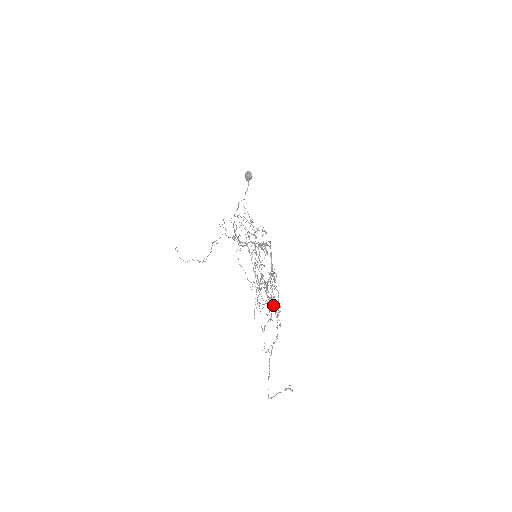
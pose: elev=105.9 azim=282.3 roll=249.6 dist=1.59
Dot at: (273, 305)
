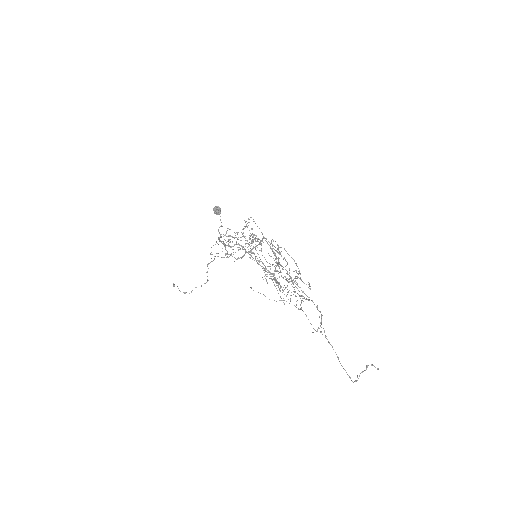
Dot at: (294, 278)
